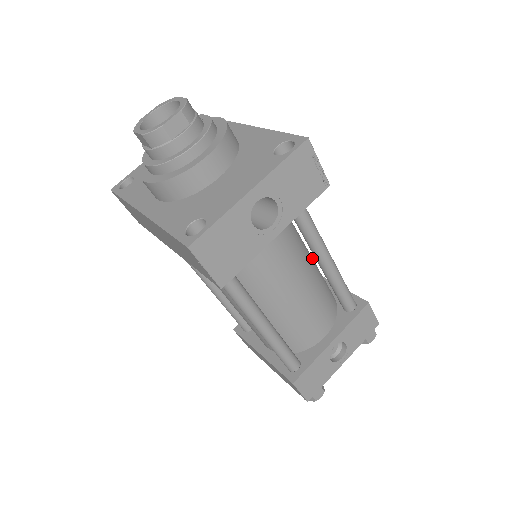
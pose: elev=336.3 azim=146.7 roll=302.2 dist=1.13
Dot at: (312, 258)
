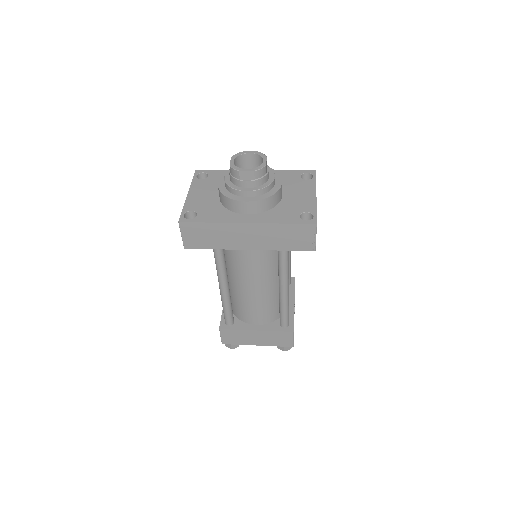
Dot at: occluded
